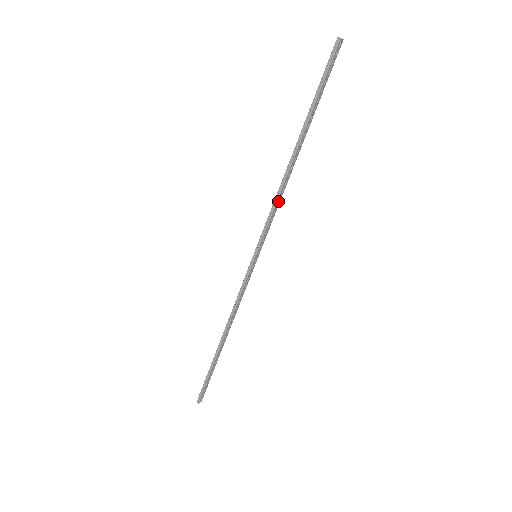
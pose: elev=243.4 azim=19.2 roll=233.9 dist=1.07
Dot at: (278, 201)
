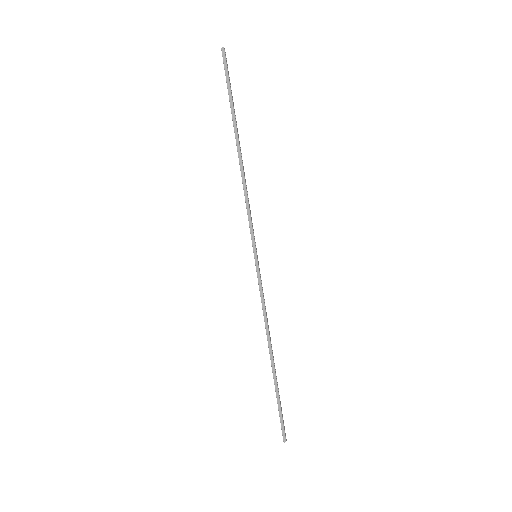
Dot at: (247, 196)
